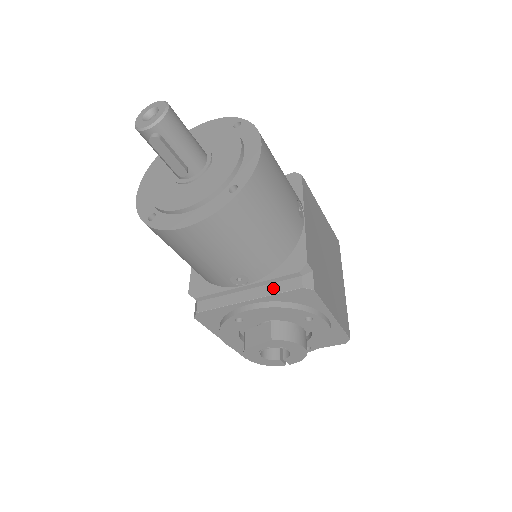
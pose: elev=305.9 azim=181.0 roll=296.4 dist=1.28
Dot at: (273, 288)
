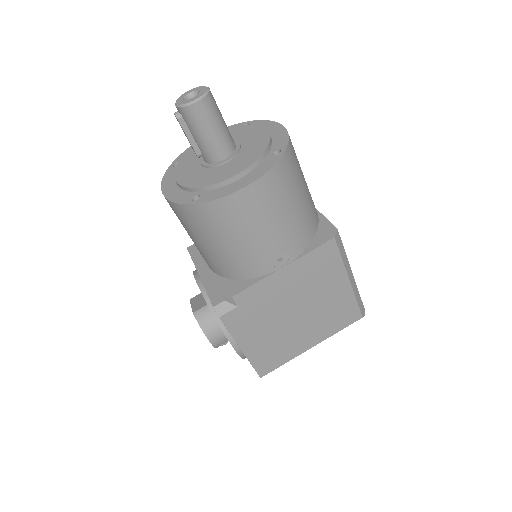
Dot at: (211, 286)
